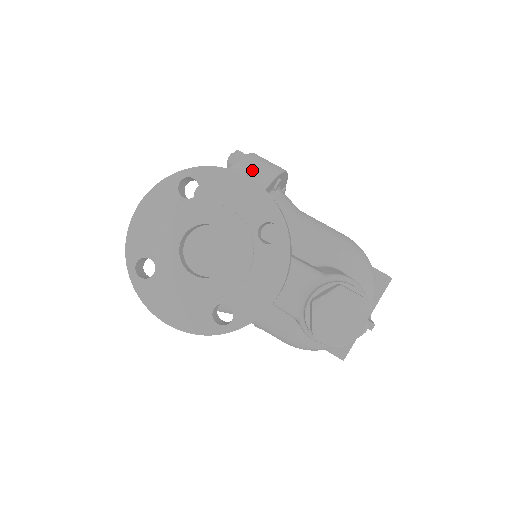
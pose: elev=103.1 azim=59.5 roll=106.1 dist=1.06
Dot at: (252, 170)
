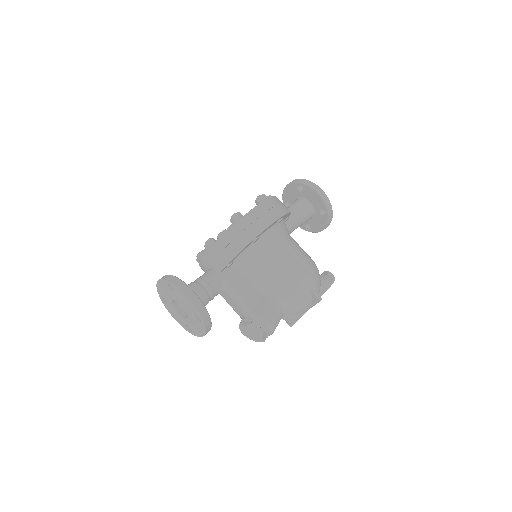
Dot at: (234, 239)
